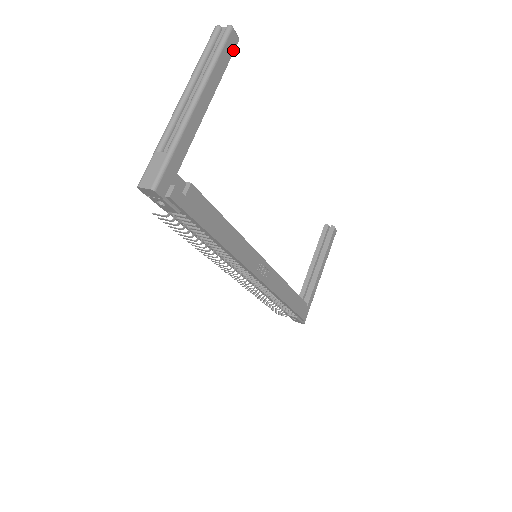
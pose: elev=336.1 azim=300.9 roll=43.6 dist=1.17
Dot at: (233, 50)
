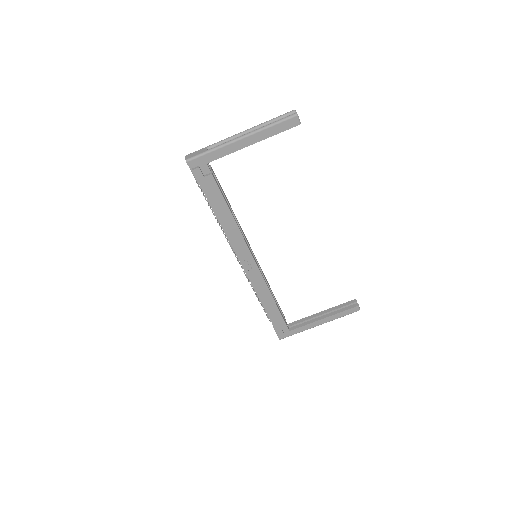
Dot at: (291, 127)
